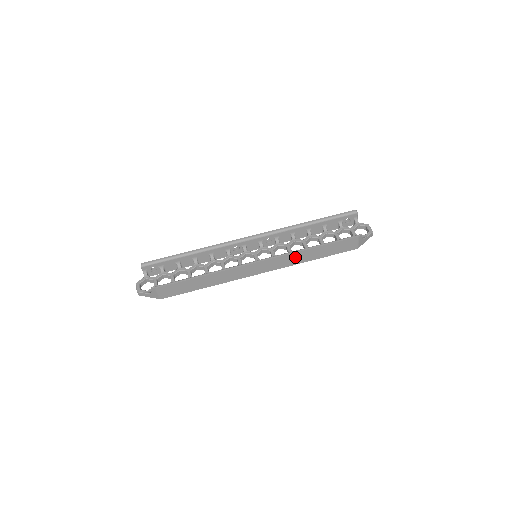
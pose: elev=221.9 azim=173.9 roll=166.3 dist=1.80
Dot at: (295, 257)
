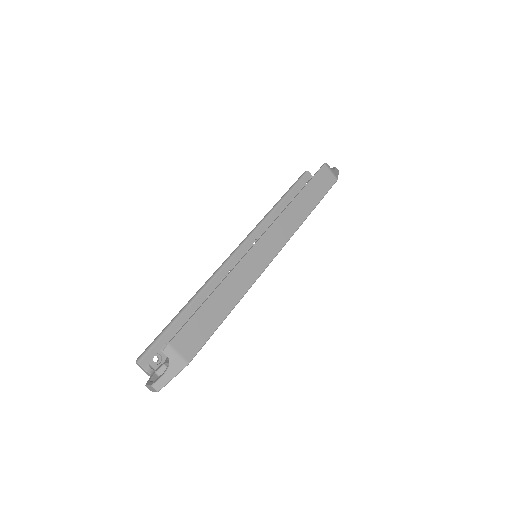
Dot at: (290, 216)
